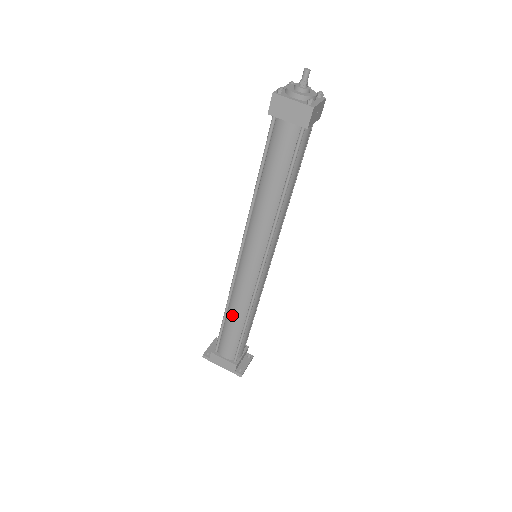
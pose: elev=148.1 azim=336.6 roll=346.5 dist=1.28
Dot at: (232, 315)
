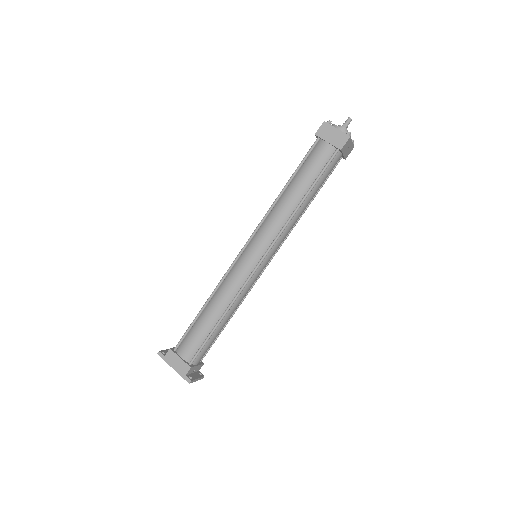
Dot at: (211, 307)
